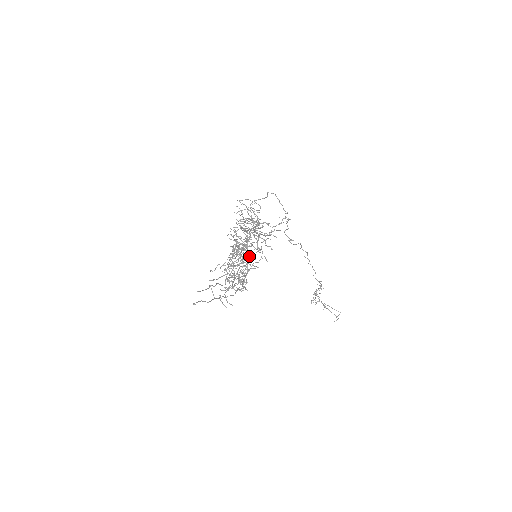
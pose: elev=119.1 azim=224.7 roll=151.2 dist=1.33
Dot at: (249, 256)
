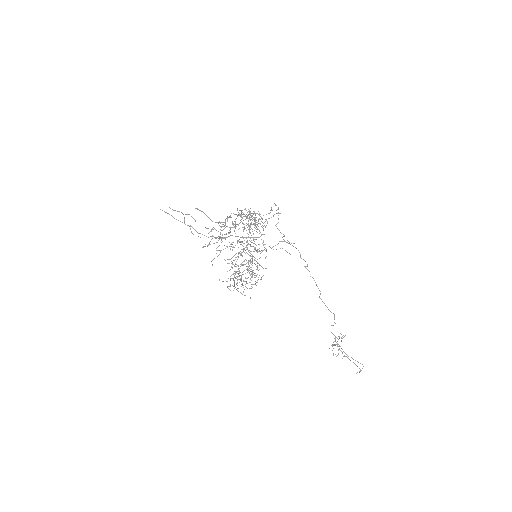
Dot at: (257, 269)
